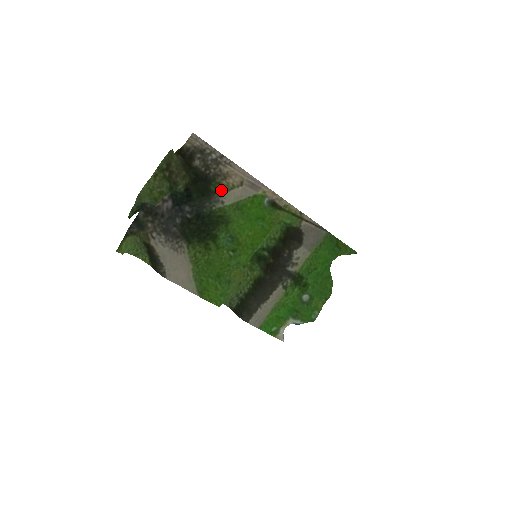
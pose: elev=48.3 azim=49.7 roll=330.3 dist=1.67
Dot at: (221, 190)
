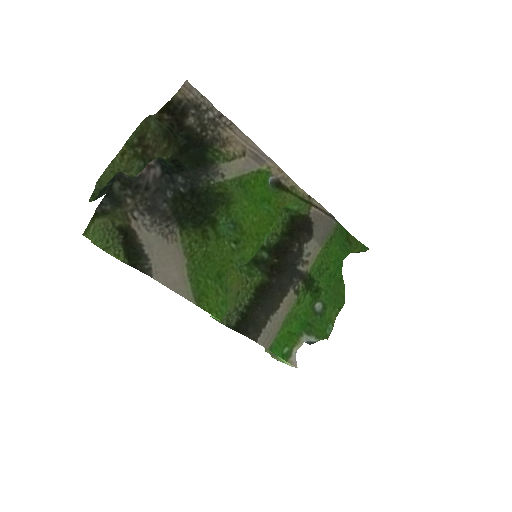
Dot at: (220, 159)
